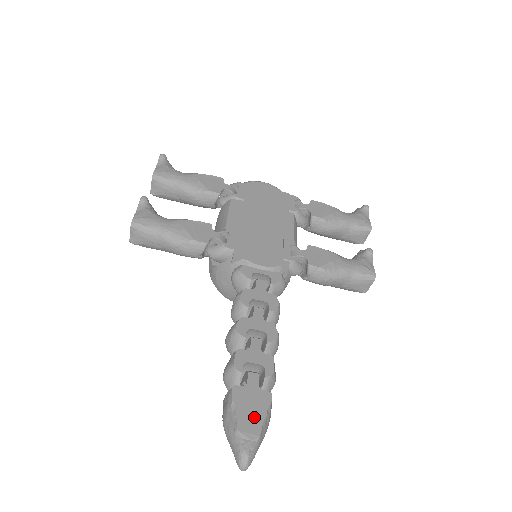
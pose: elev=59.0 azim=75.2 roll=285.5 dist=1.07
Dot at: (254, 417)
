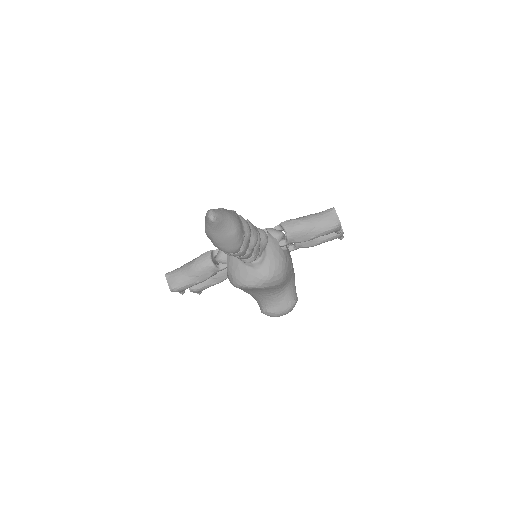
Dot at: occluded
